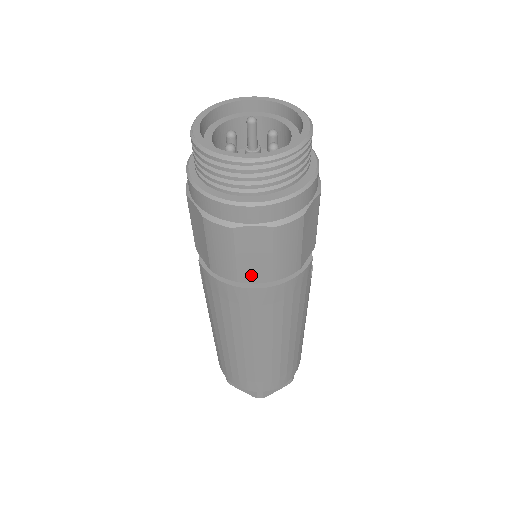
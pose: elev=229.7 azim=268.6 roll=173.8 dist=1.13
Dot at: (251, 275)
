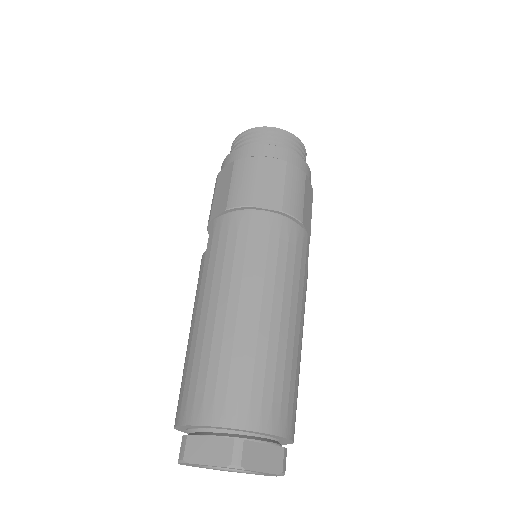
Dot at: (264, 201)
